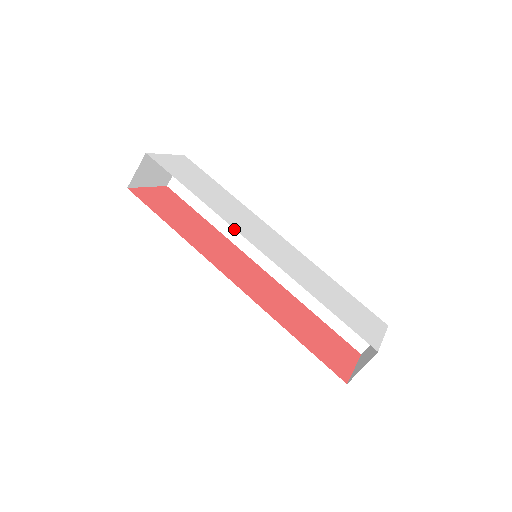
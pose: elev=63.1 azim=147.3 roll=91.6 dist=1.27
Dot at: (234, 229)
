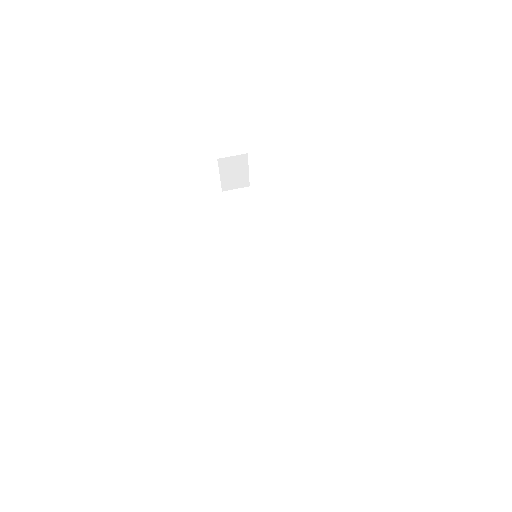
Dot at: (244, 242)
